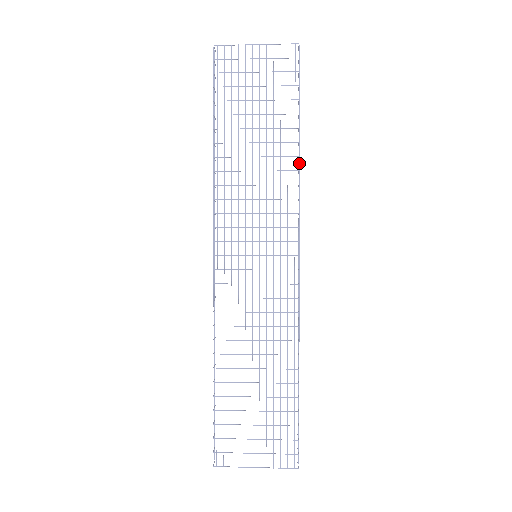
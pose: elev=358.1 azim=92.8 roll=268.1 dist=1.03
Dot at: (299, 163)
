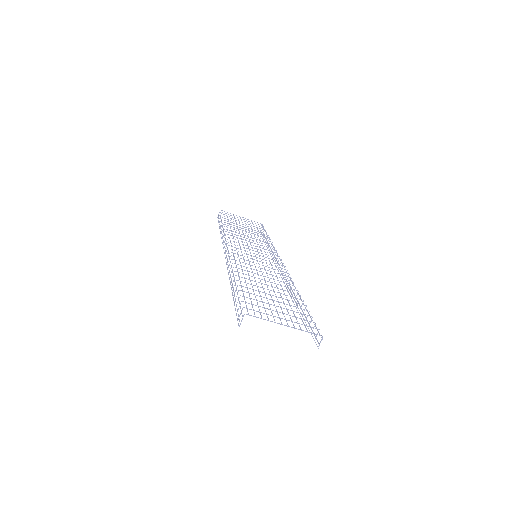
Dot at: occluded
